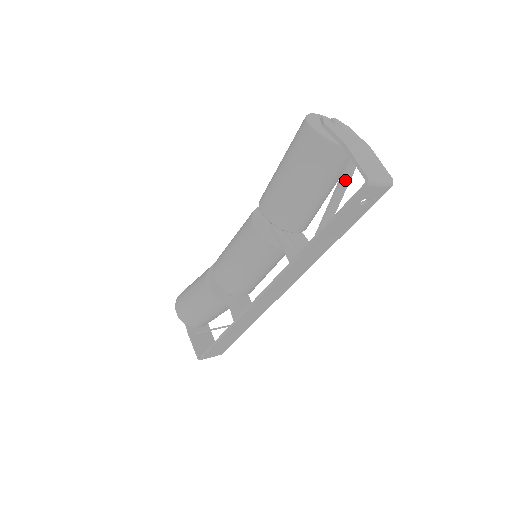
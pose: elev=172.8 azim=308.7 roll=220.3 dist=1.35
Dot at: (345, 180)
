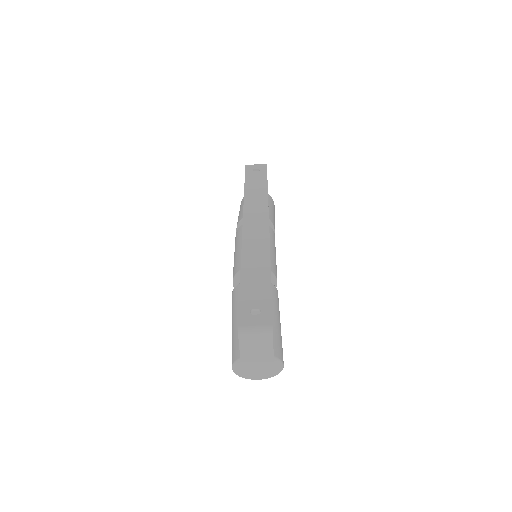
Dot at: occluded
